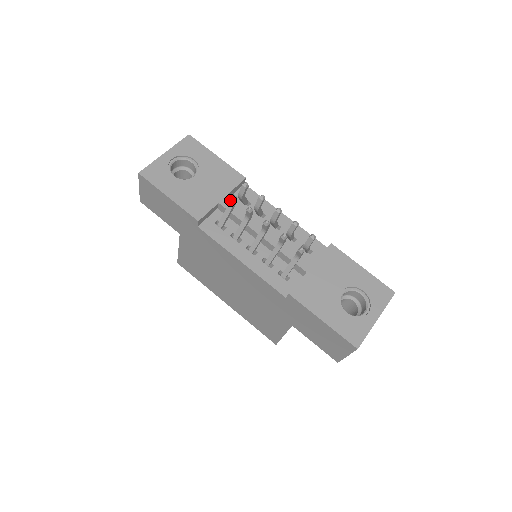
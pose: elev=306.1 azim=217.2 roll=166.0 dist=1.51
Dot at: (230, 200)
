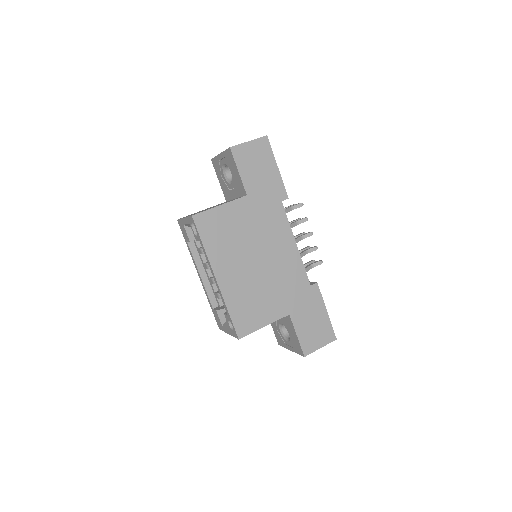
Dot at: (298, 205)
